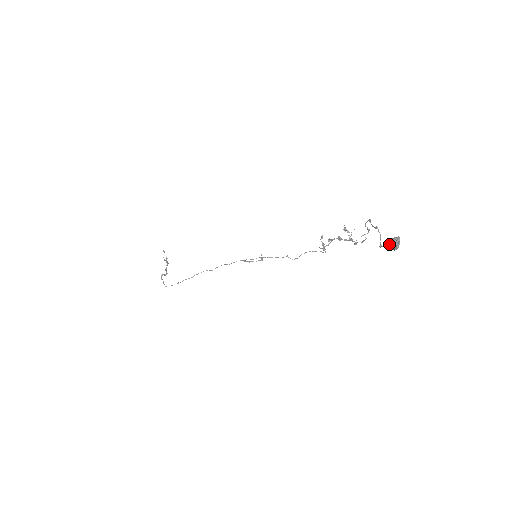
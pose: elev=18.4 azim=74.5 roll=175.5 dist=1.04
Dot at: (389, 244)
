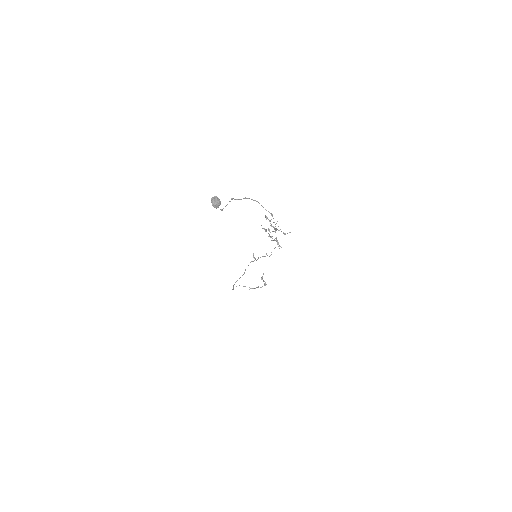
Dot at: (214, 204)
